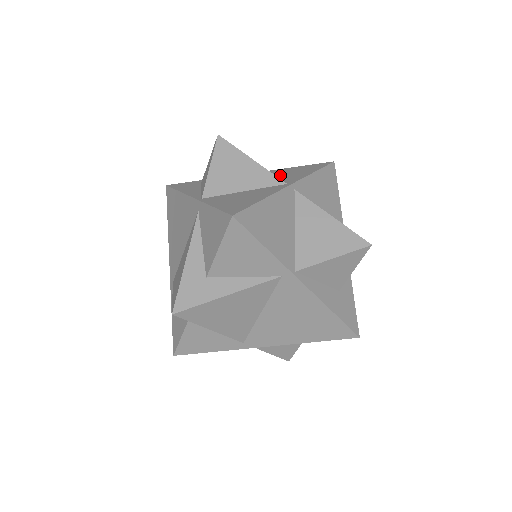
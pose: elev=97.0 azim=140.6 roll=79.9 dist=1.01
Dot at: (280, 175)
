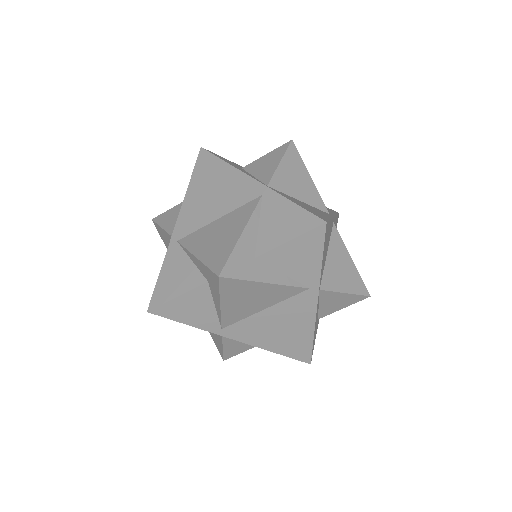
Dot at: occluded
